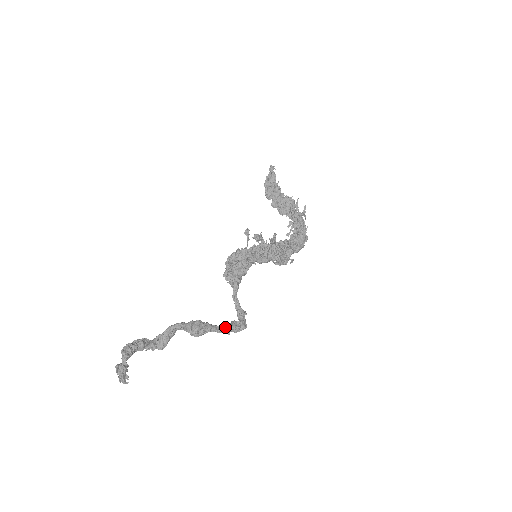
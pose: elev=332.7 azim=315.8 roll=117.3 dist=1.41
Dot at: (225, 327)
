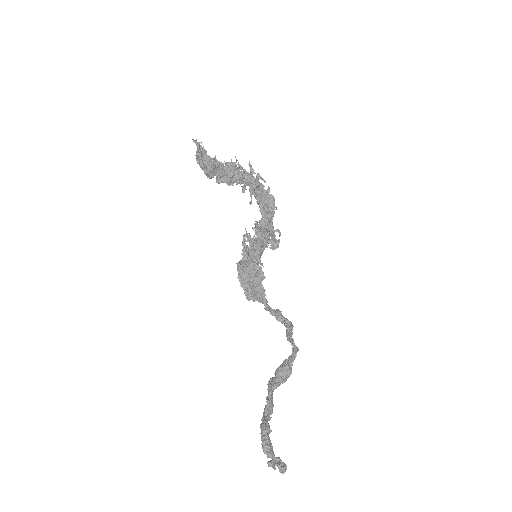
Dot at: (294, 348)
